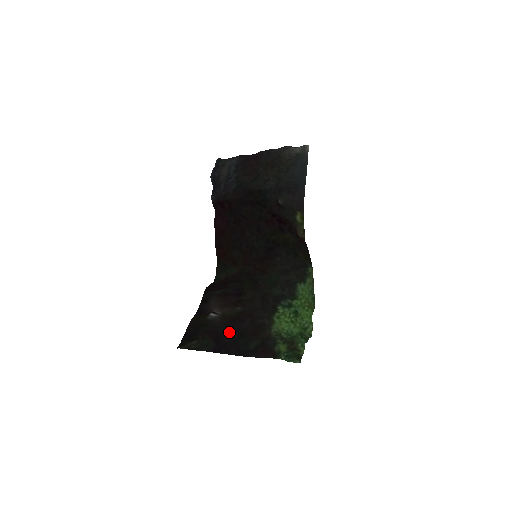
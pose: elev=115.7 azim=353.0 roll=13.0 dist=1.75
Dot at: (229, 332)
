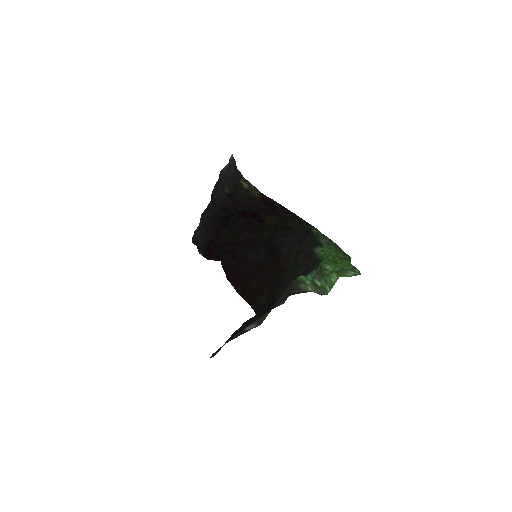
Dot at: occluded
